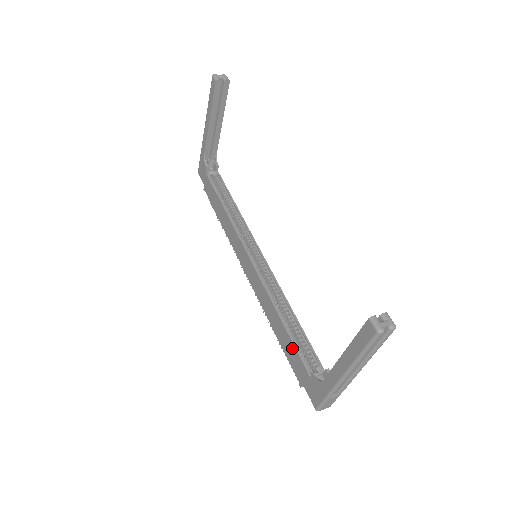
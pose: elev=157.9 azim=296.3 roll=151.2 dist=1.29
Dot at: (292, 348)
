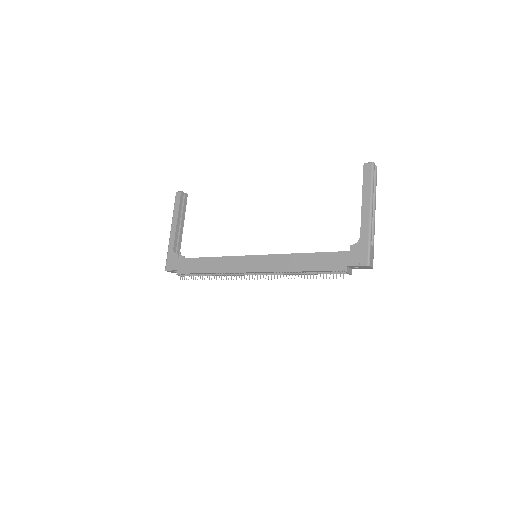
Dot at: (324, 256)
